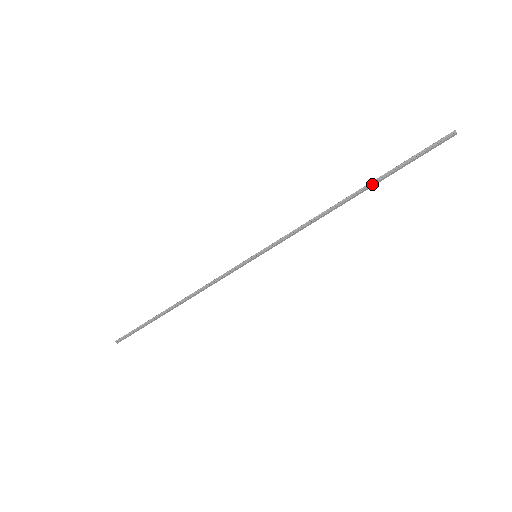
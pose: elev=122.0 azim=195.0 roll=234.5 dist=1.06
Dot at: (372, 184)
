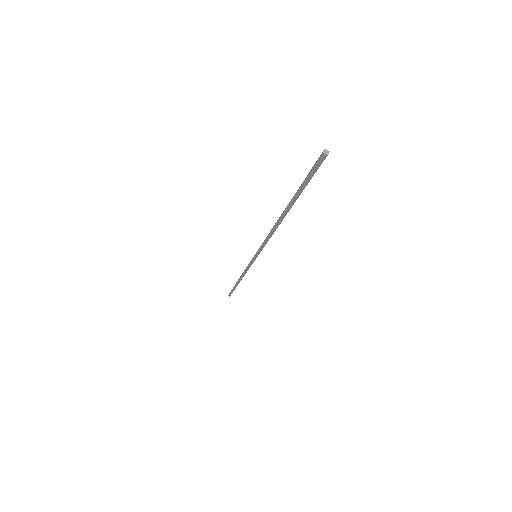
Dot at: (287, 206)
